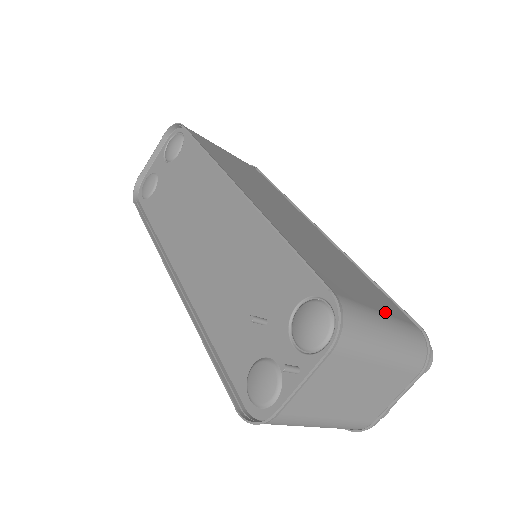
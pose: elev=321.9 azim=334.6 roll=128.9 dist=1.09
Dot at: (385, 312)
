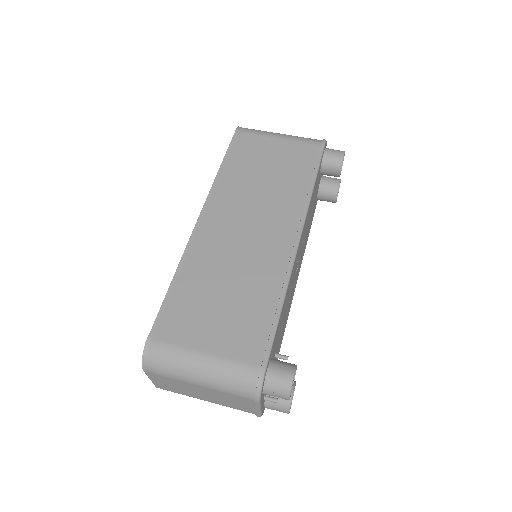
Dot at: (214, 352)
